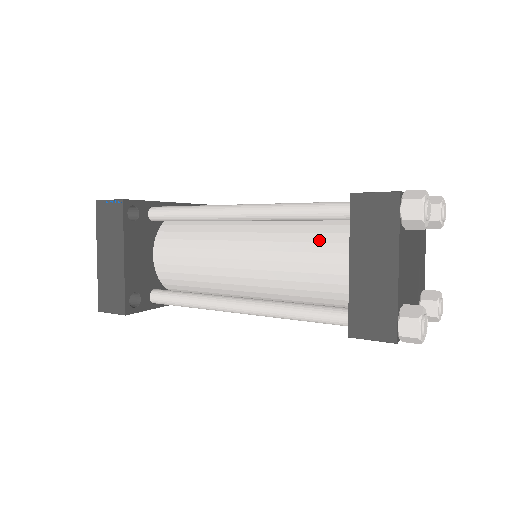
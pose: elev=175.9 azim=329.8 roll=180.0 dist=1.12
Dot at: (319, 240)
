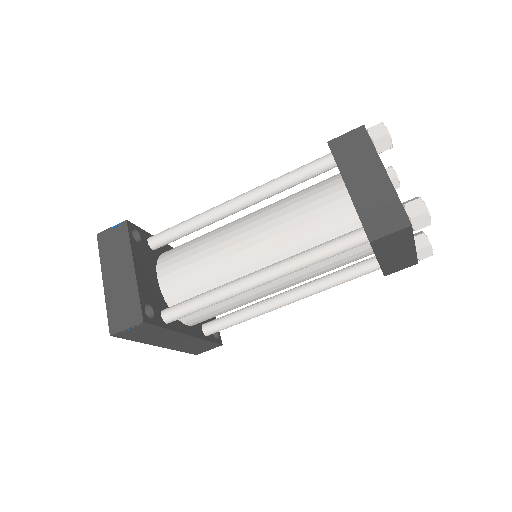
Dot at: (313, 194)
